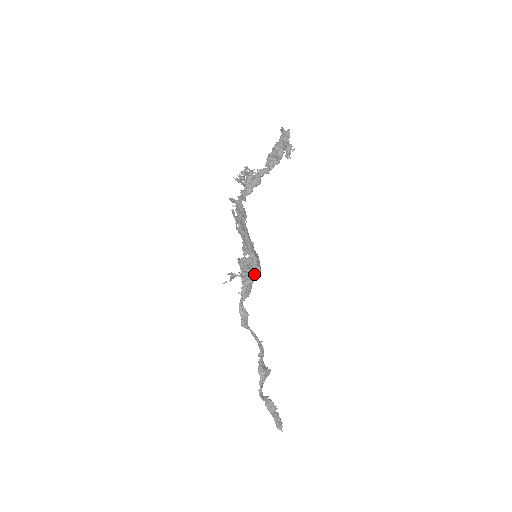
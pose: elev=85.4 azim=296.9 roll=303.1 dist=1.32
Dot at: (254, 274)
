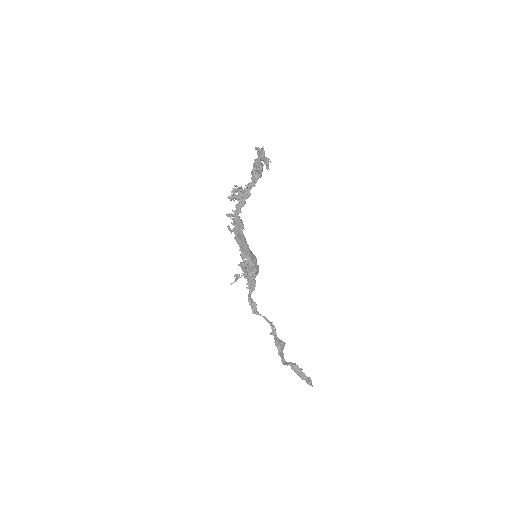
Dot at: (252, 273)
